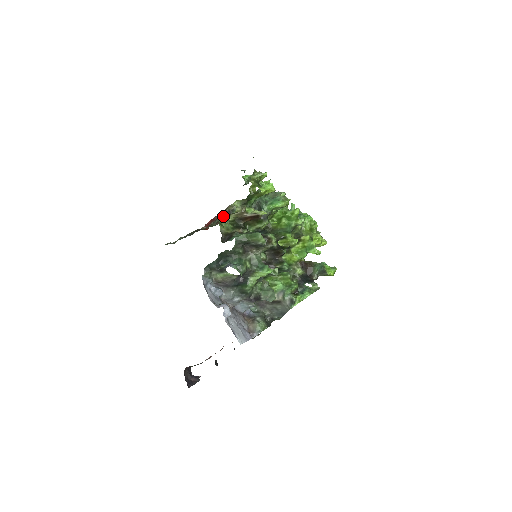
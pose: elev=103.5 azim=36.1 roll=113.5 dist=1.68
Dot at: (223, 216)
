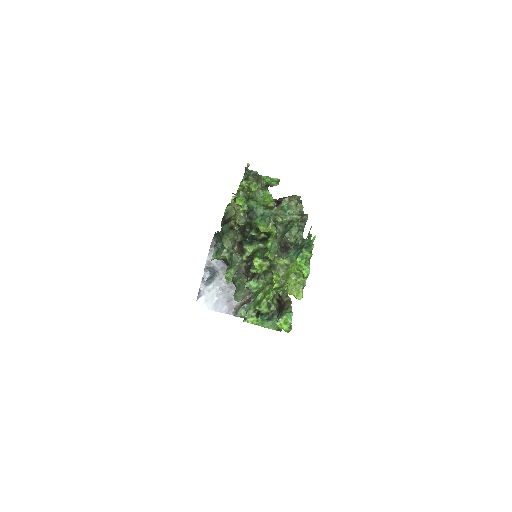
Dot at: occluded
